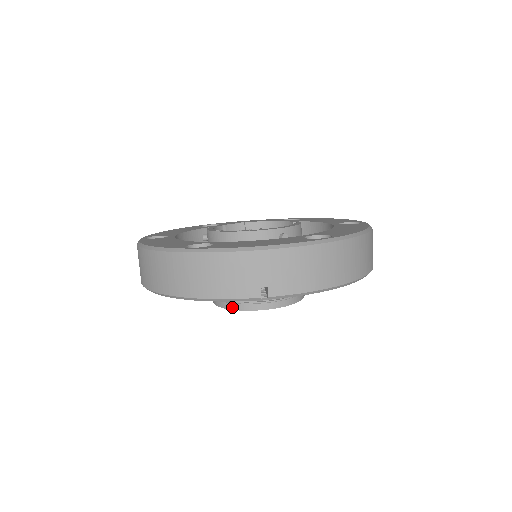
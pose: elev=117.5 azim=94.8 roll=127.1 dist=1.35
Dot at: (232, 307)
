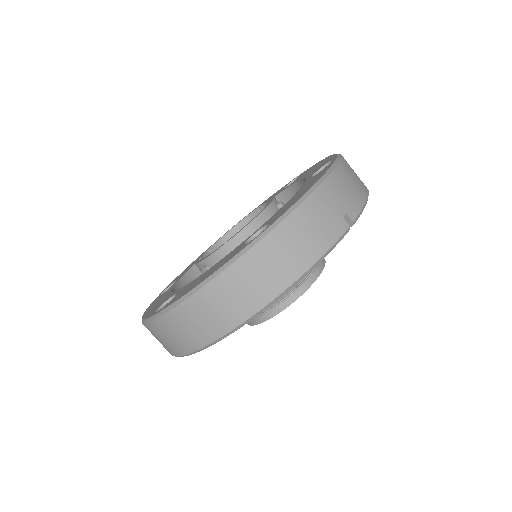
Dot at: (293, 299)
